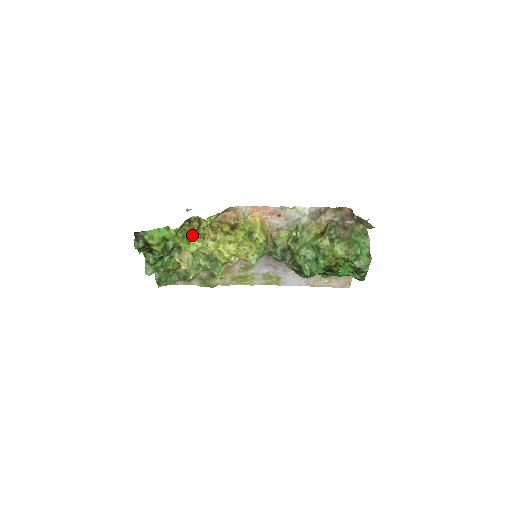
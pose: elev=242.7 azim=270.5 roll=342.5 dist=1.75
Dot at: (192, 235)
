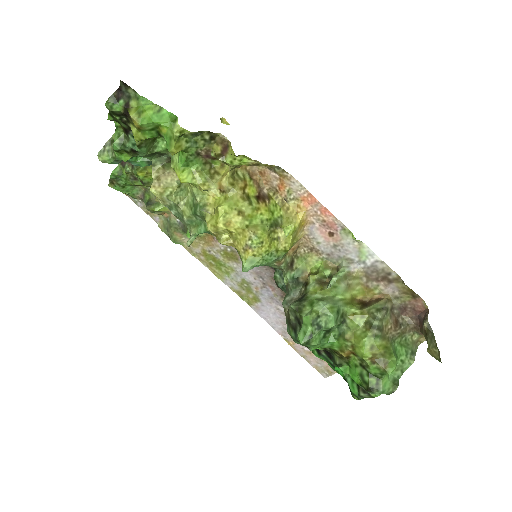
Dot at: (200, 159)
